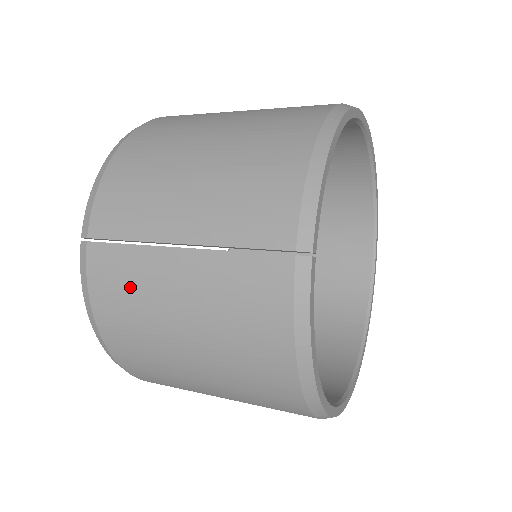
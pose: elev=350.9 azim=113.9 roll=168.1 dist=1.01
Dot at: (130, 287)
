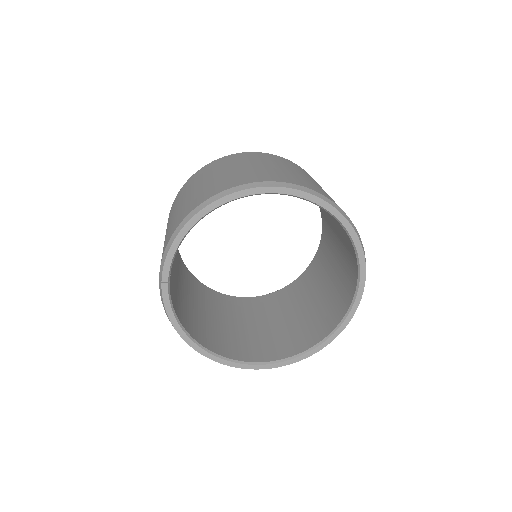
Dot at: occluded
